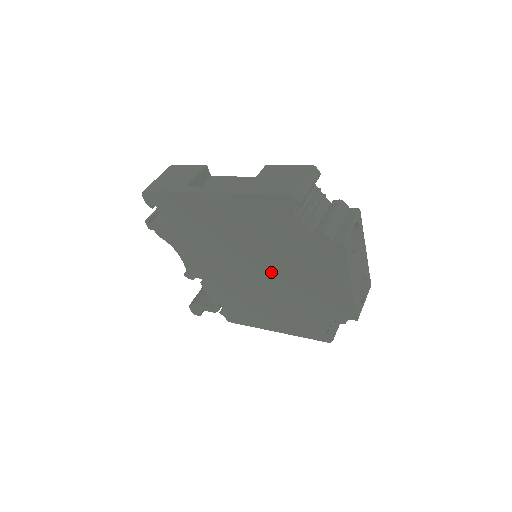
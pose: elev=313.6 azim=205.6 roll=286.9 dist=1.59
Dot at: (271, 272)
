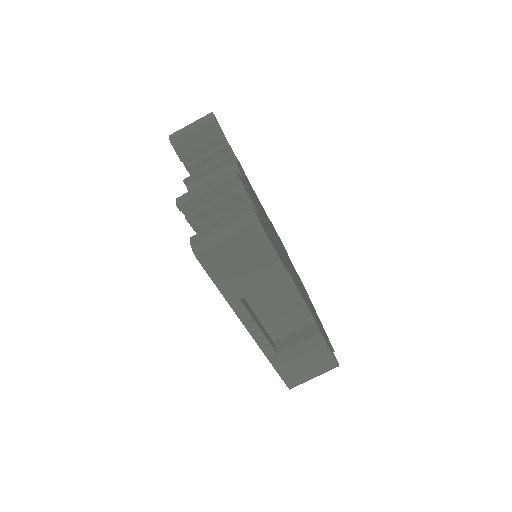
Dot at: occluded
